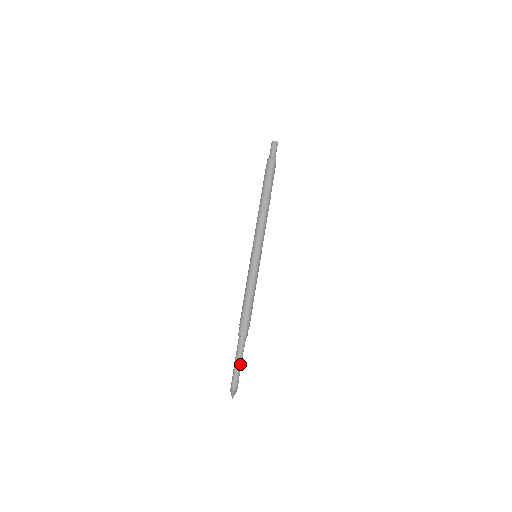
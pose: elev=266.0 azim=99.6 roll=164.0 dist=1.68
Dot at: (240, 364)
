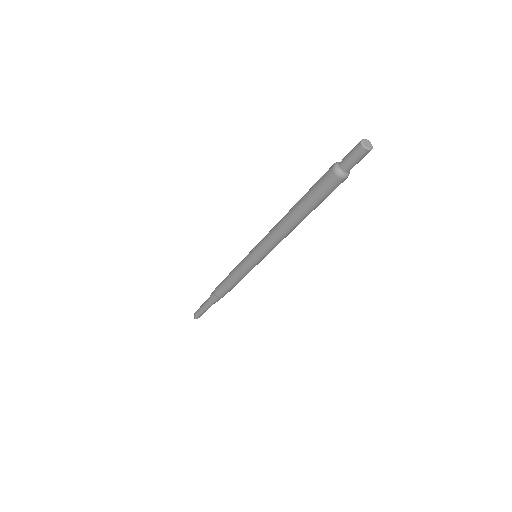
Dot at: (206, 310)
